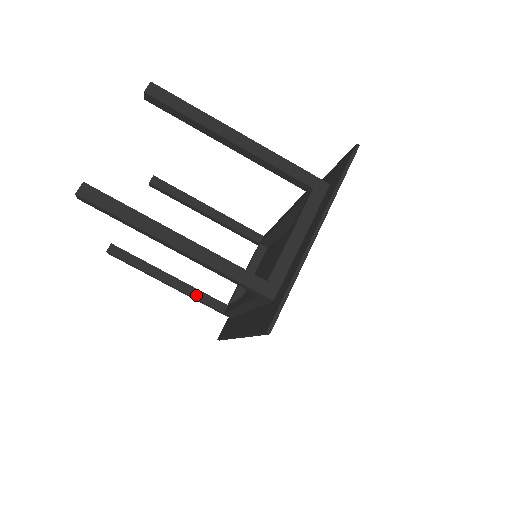
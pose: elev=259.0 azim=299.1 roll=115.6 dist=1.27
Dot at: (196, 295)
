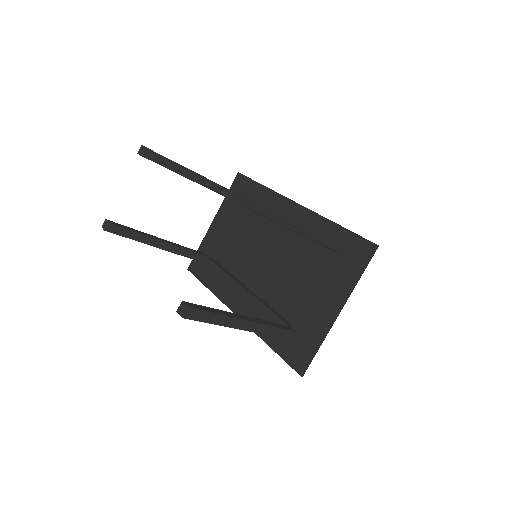
Dot at: (182, 253)
